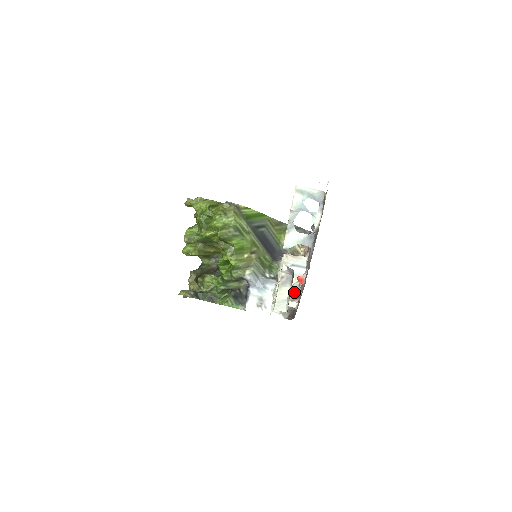
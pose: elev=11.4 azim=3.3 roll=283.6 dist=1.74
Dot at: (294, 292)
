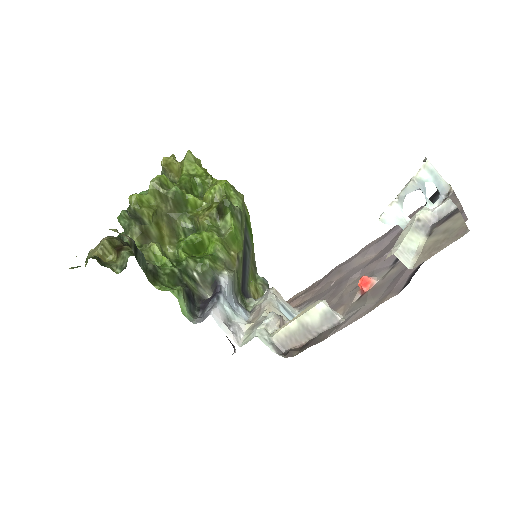
Dot at: occluded
